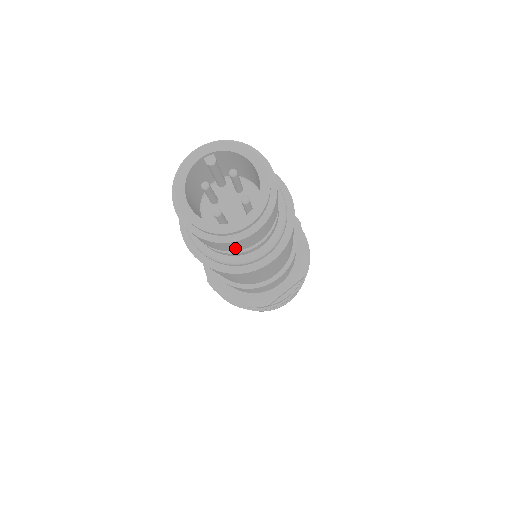
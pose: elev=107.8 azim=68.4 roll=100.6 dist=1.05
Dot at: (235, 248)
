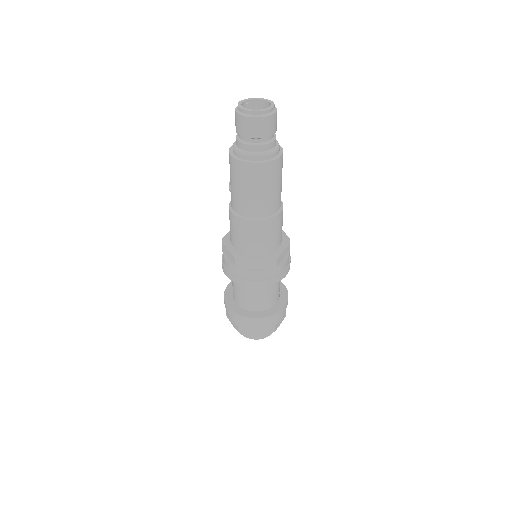
Dot at: (266, 131)
